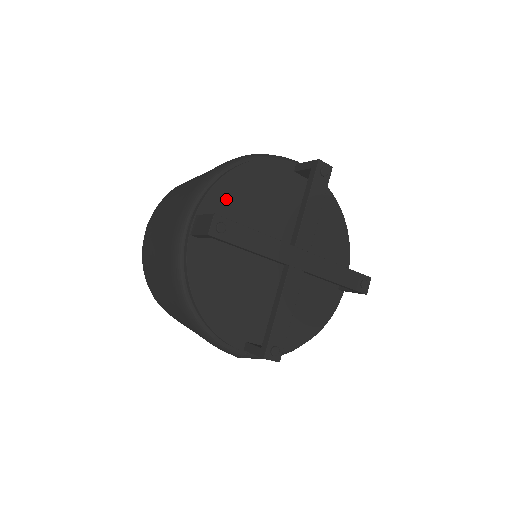
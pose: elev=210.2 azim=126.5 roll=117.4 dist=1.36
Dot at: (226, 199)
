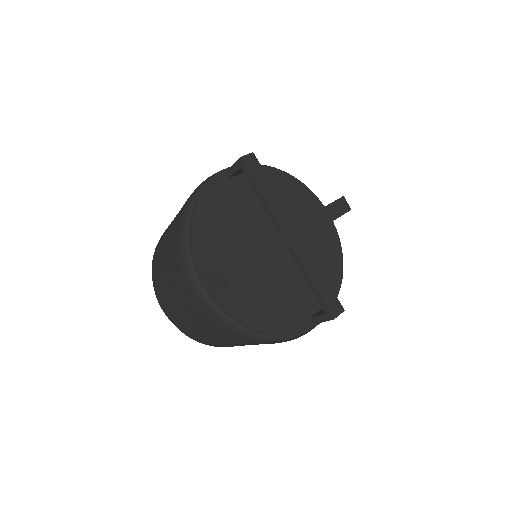
Dot at: occluded
